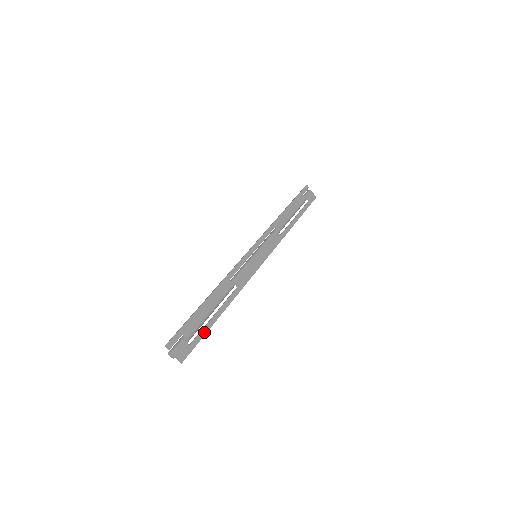
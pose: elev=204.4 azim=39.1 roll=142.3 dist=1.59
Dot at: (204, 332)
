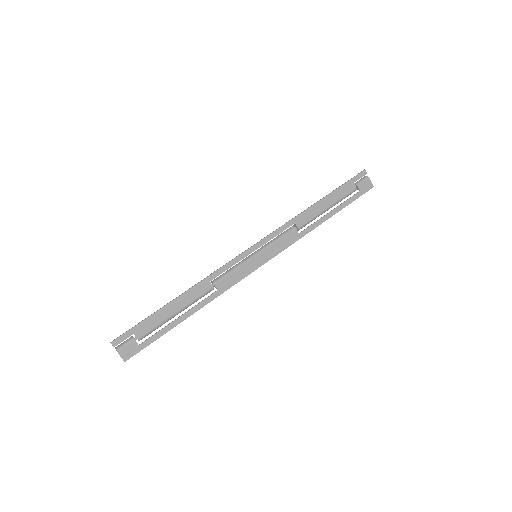
Dot at: (160, 334)
